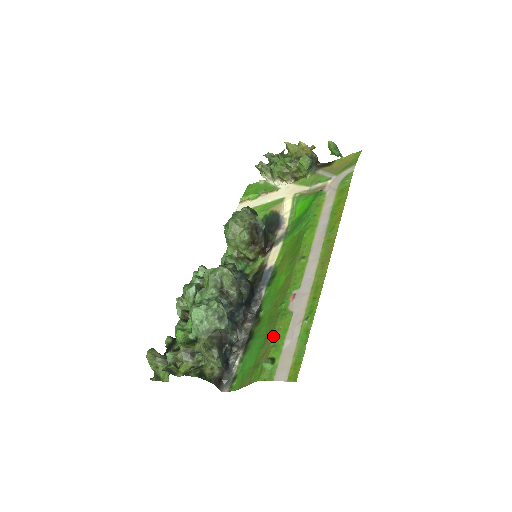
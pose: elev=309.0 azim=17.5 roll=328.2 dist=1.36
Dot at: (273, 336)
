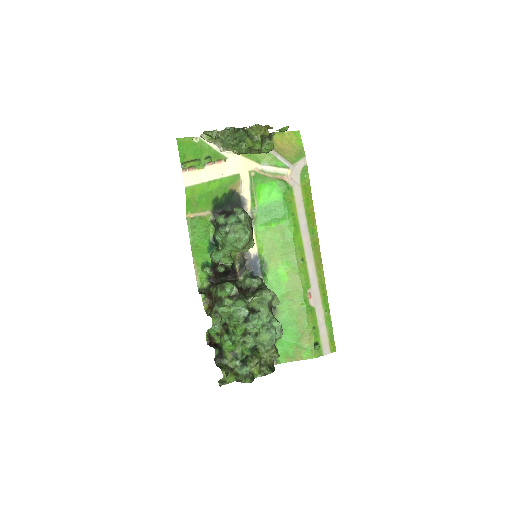
Dot at: (310, 328)
